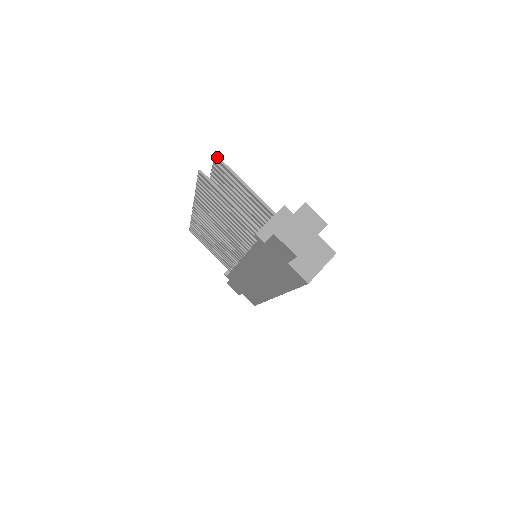
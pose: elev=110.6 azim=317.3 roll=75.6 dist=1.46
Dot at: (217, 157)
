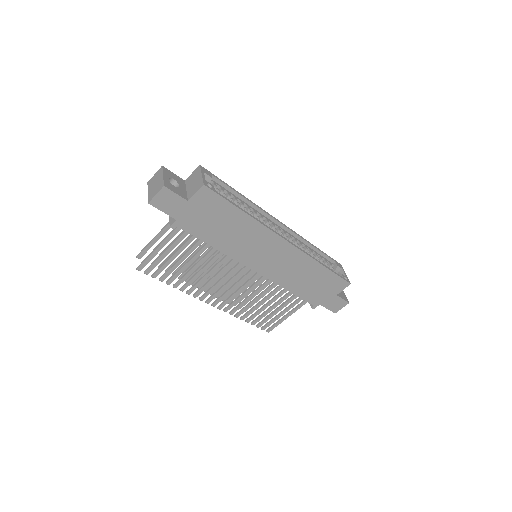
Dot at: (137, 256)
